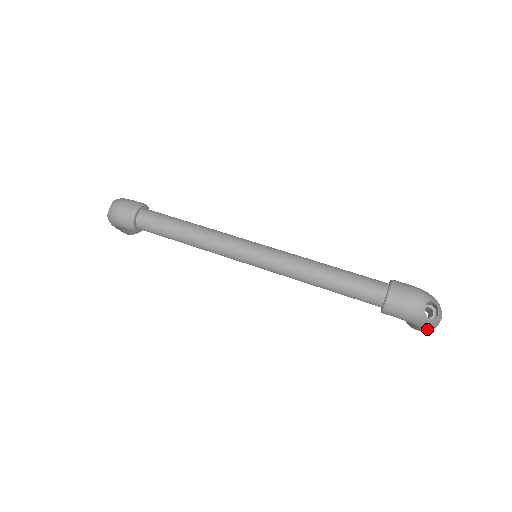
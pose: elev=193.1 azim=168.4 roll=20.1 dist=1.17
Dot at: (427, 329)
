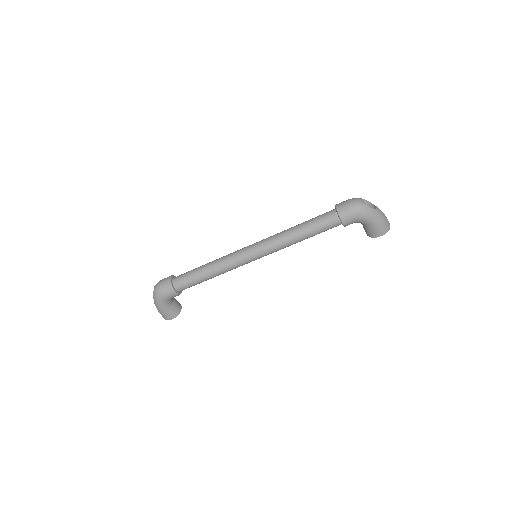
Dot at: (380, 223)
